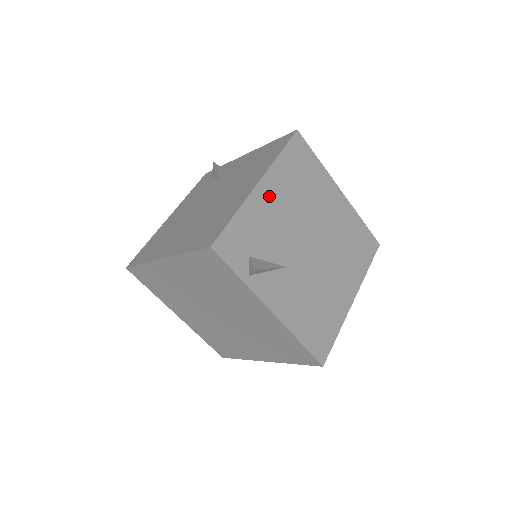
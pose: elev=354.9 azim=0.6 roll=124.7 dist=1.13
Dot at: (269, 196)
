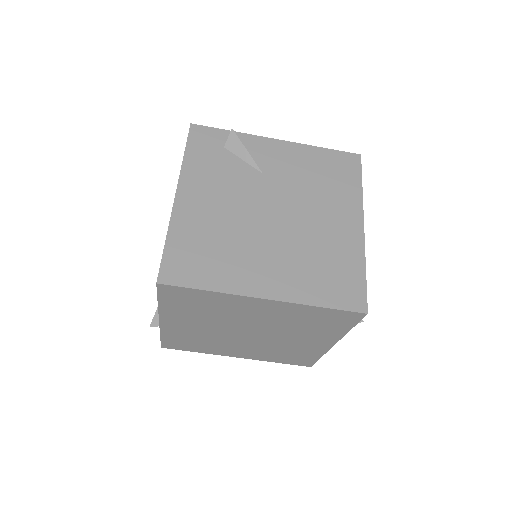
Dot at: occluded
